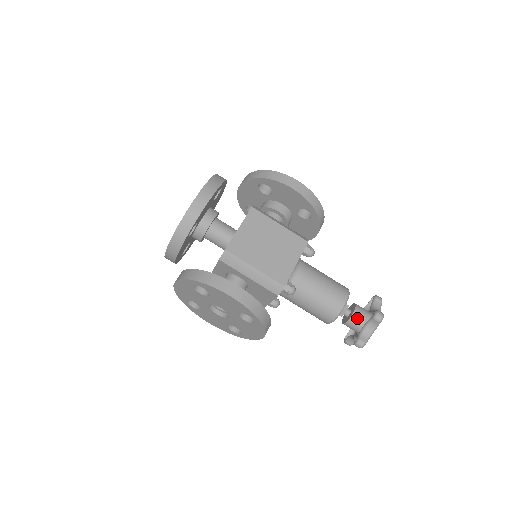
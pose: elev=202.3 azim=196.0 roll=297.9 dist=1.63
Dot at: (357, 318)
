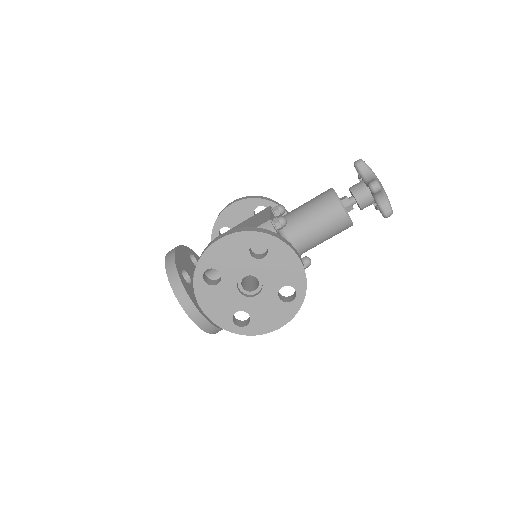
Dot at: (356, 187)
